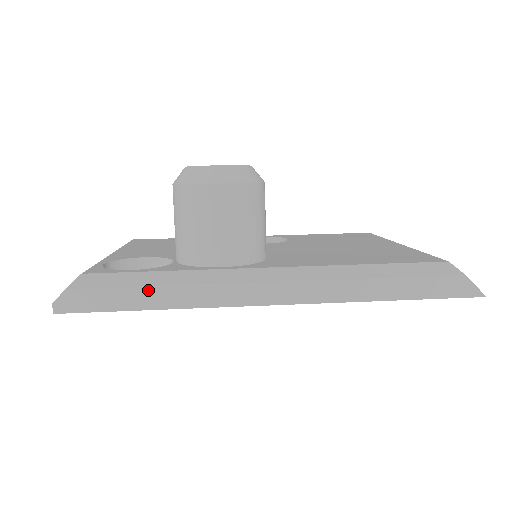
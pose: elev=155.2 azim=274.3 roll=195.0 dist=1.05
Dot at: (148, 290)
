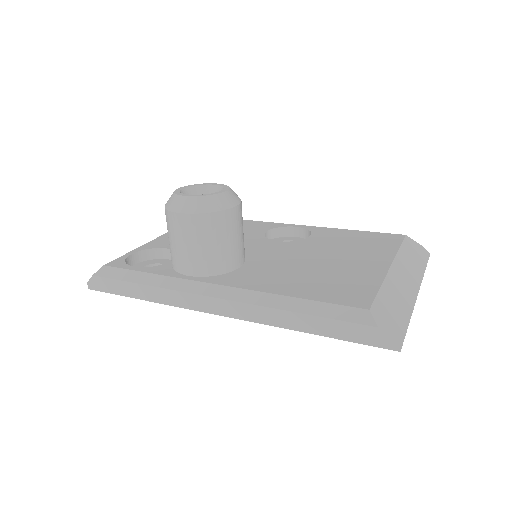
Dot at: (136, 286)
